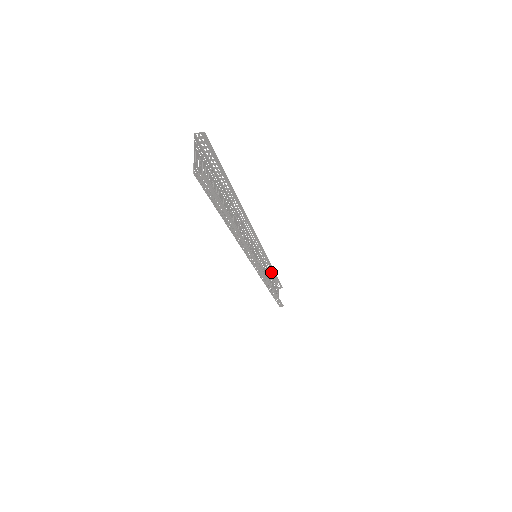
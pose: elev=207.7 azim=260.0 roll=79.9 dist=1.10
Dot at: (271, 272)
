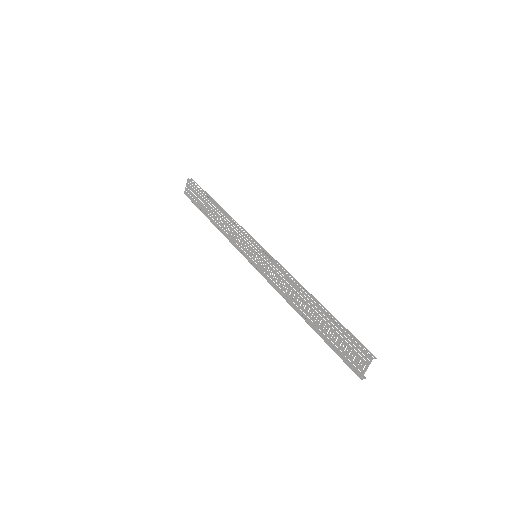
Dot at: (216, 204)
